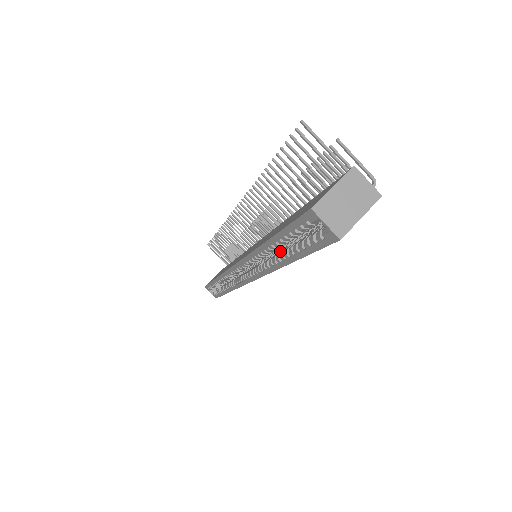
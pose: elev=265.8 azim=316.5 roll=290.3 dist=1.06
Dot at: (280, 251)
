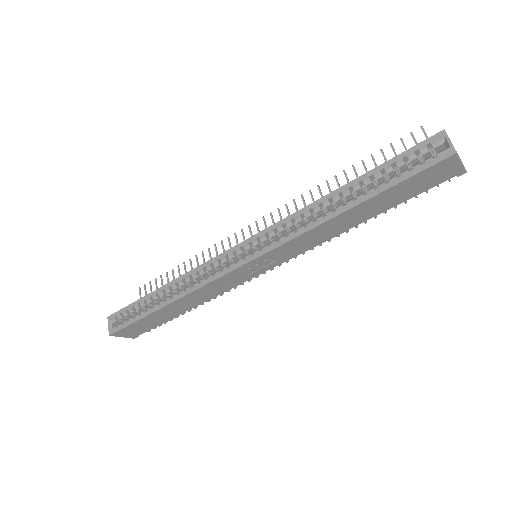
Dot at: occluded
